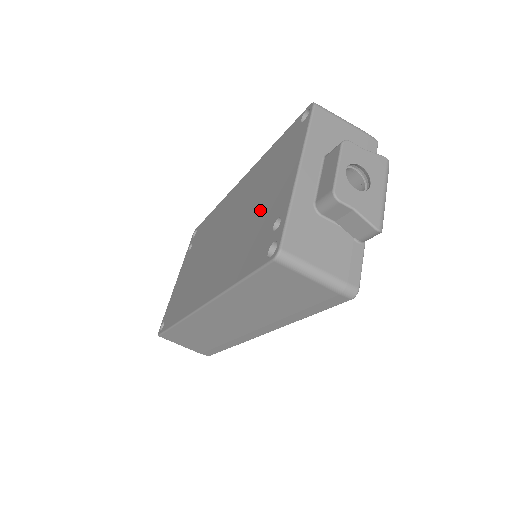
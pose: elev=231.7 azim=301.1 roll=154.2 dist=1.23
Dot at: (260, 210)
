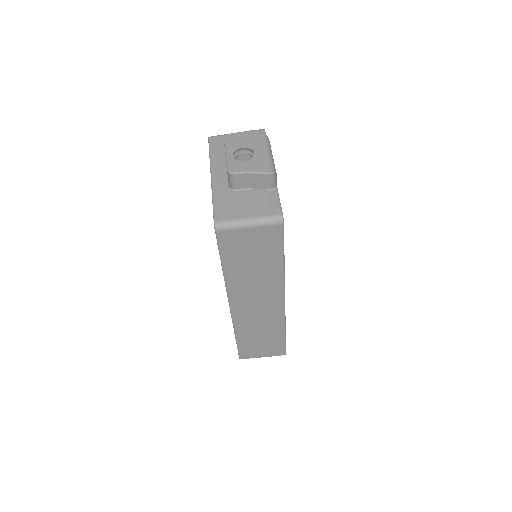
Dot at: occluded
